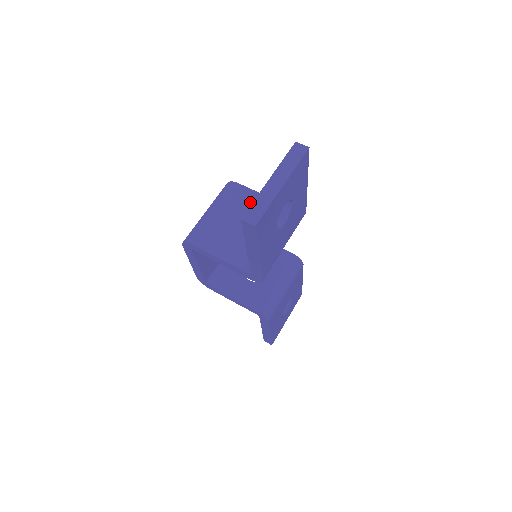
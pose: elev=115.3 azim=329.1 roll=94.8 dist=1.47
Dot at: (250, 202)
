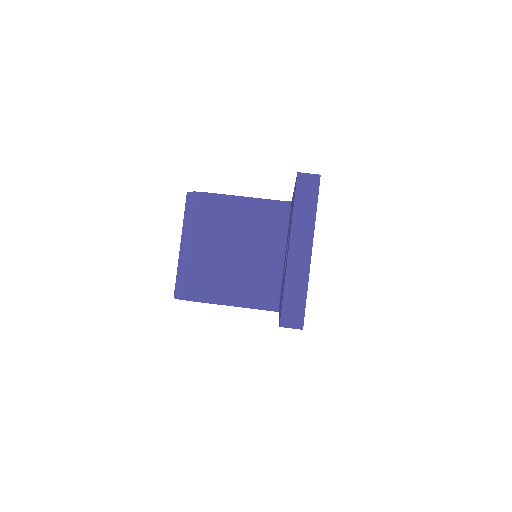
Dot at: (232, 214)
